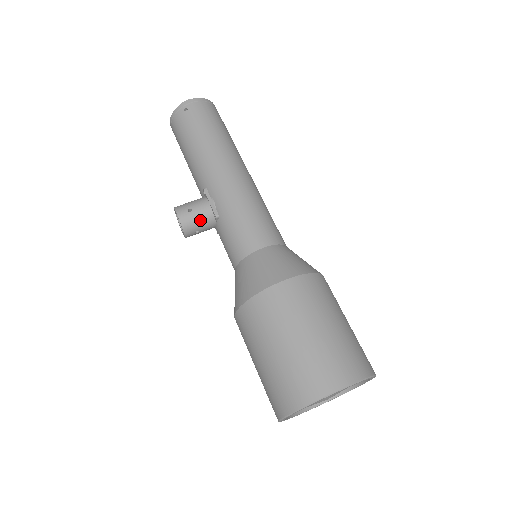
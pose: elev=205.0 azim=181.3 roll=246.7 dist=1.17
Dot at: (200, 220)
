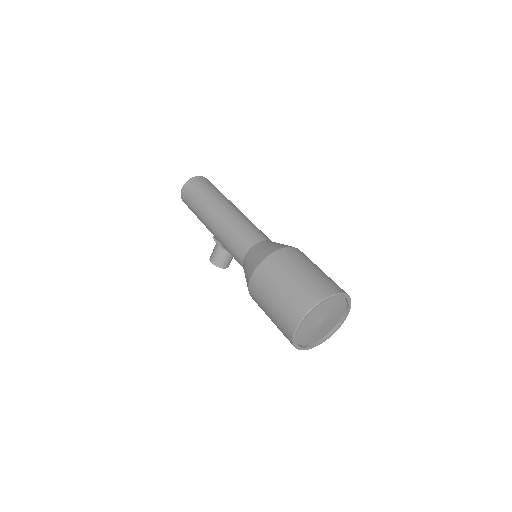
Dot at: (222, 257)
